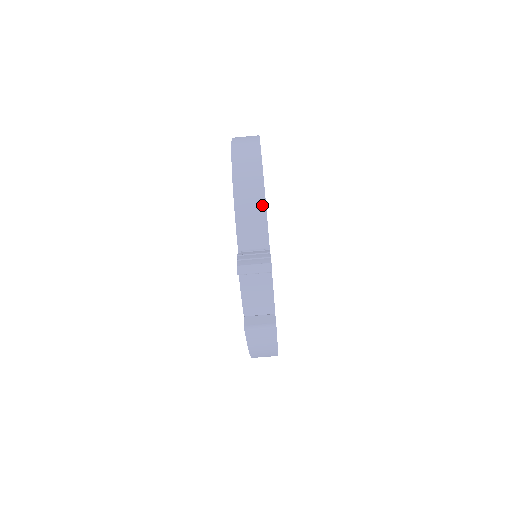
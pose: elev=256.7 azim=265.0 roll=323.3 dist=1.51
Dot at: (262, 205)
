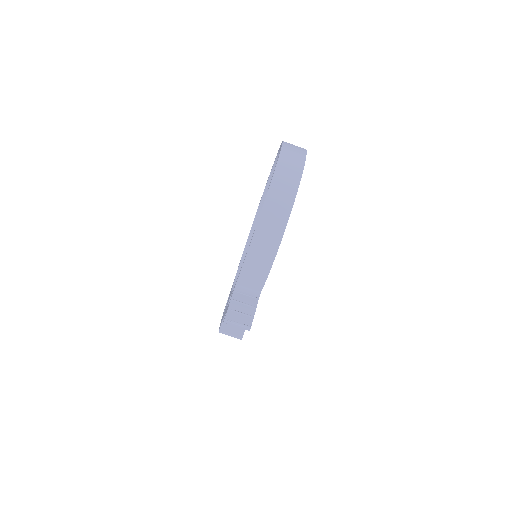
Dot at: (267, 268)
